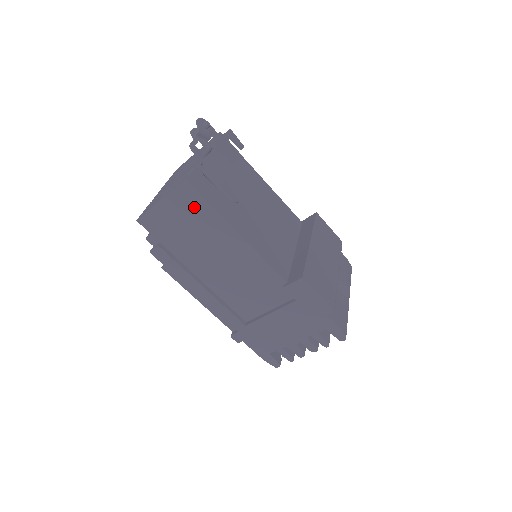
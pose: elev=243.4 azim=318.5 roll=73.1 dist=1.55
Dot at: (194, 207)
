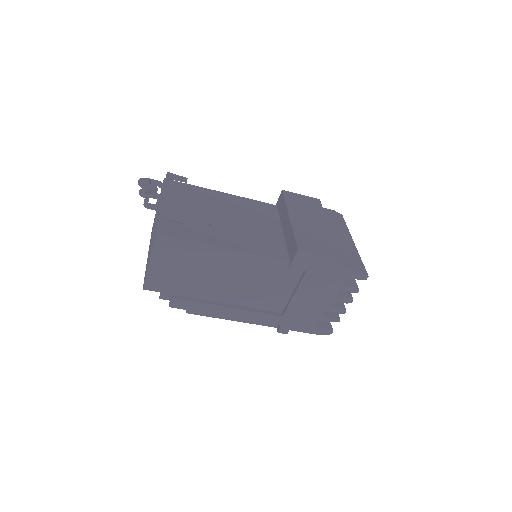
Dot at: (178, 250)
